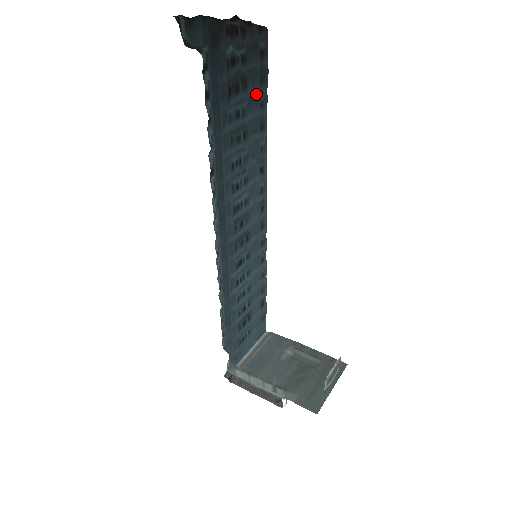
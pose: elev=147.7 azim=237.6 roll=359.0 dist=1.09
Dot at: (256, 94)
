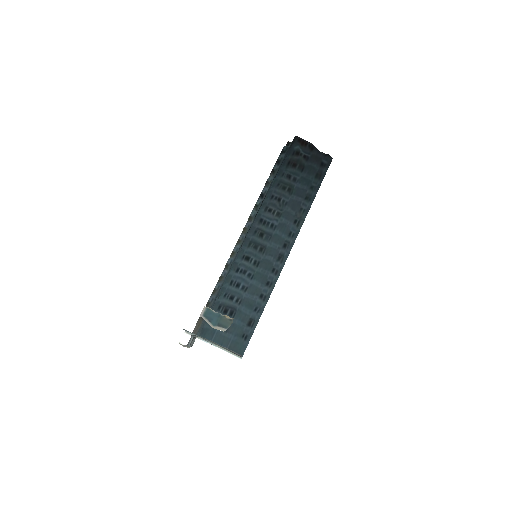
Dot at: (310, 180)
